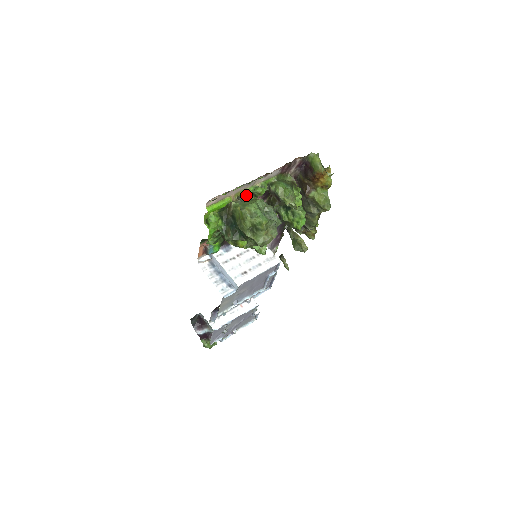
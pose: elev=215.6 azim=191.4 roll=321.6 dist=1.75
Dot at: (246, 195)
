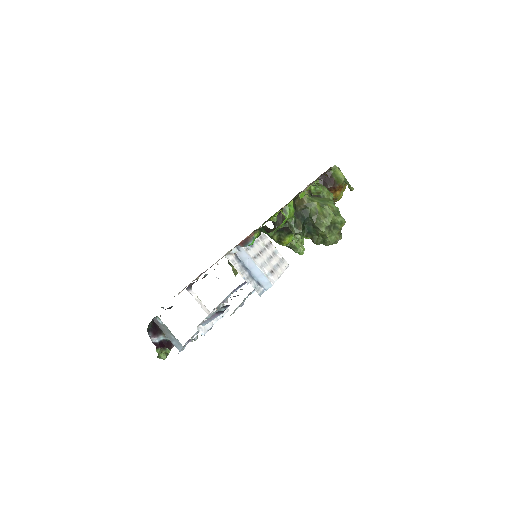
Dot at: occluded
